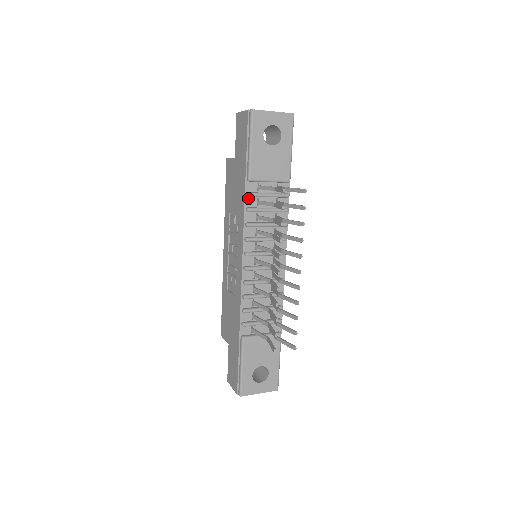
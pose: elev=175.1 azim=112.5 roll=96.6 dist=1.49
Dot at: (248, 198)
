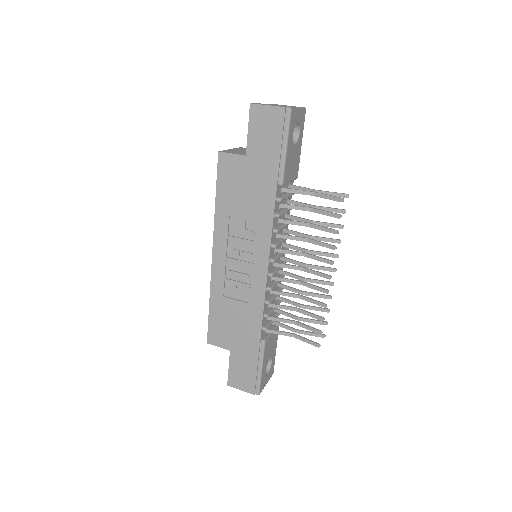
Dot at: (276, 203)
